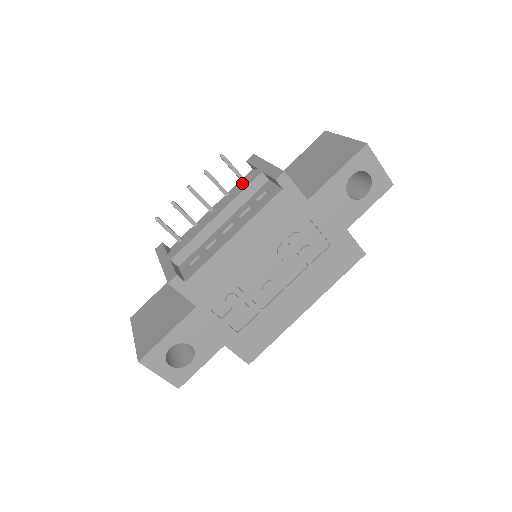
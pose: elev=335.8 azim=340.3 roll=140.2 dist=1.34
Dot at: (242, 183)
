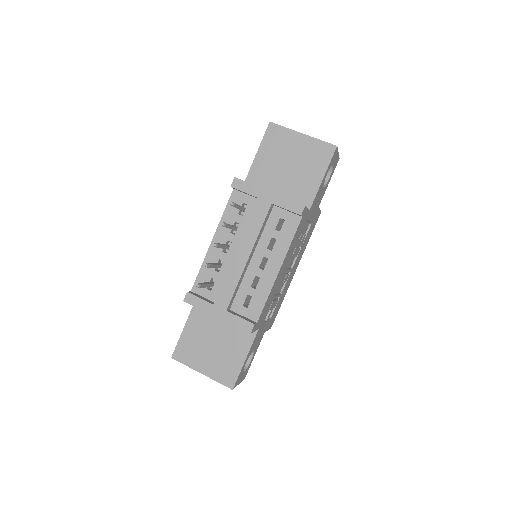
Dot at: (253, 217)
